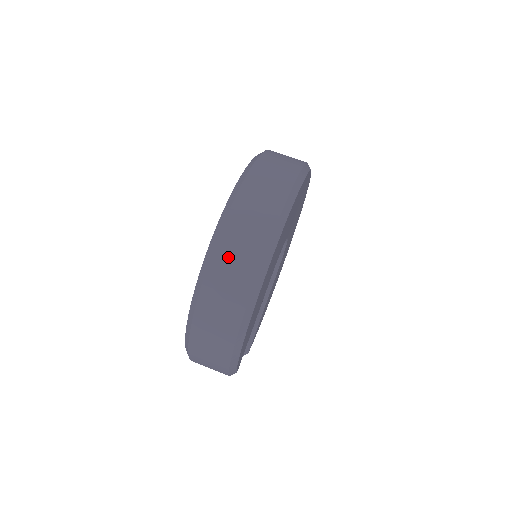
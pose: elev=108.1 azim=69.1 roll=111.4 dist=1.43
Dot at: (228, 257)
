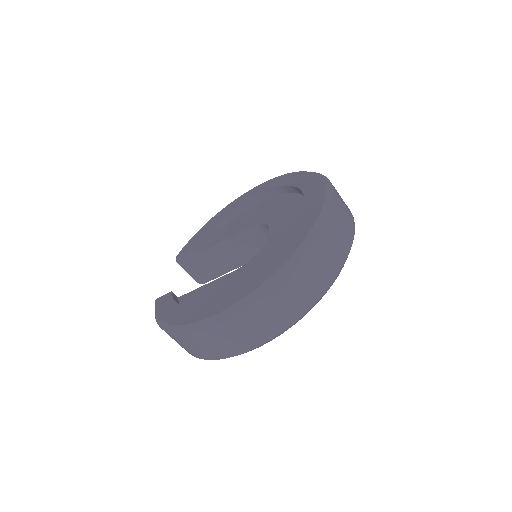
Dot at: (229, 333)
